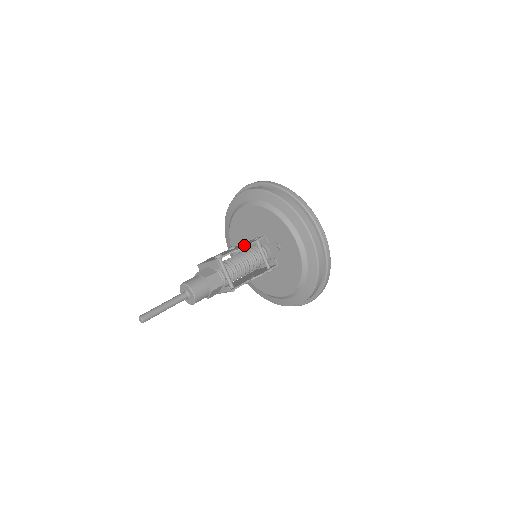
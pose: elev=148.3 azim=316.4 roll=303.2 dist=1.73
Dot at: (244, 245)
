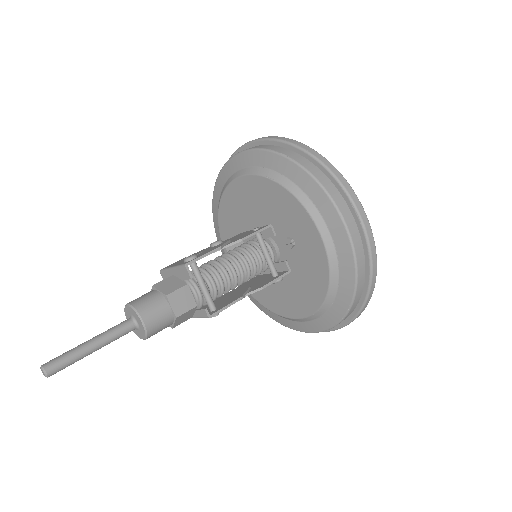
Dot at: occluded
